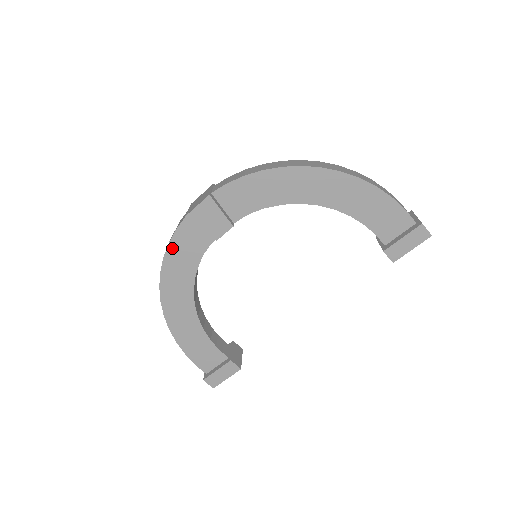
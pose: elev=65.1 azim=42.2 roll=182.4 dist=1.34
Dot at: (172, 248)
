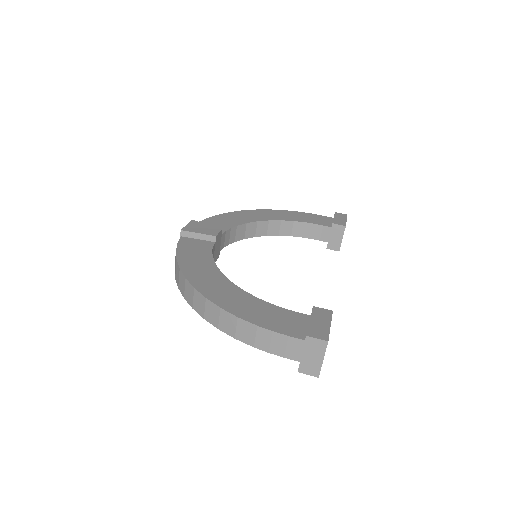
Dot at: (181, 253)
